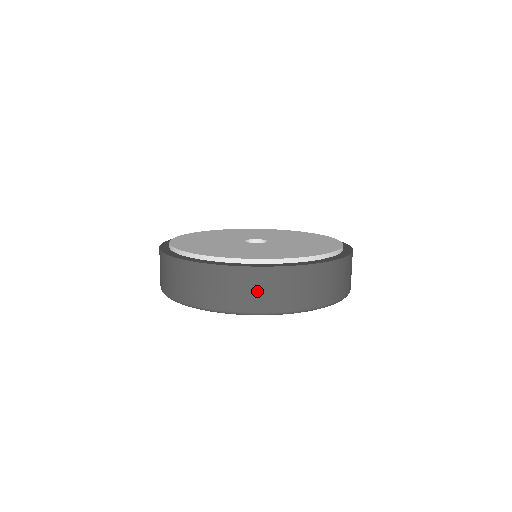
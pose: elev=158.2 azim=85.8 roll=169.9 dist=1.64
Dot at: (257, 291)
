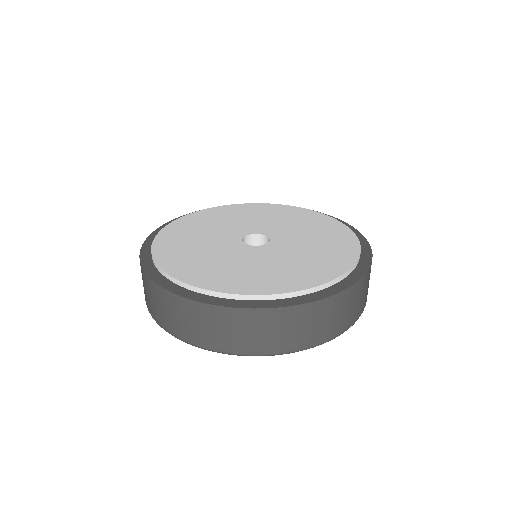
Dot at: (363, 296)
